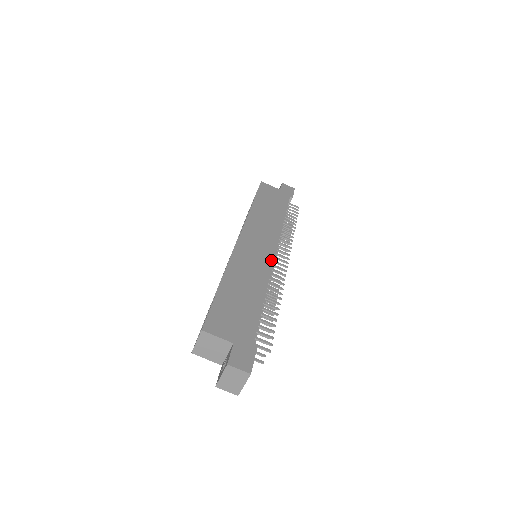
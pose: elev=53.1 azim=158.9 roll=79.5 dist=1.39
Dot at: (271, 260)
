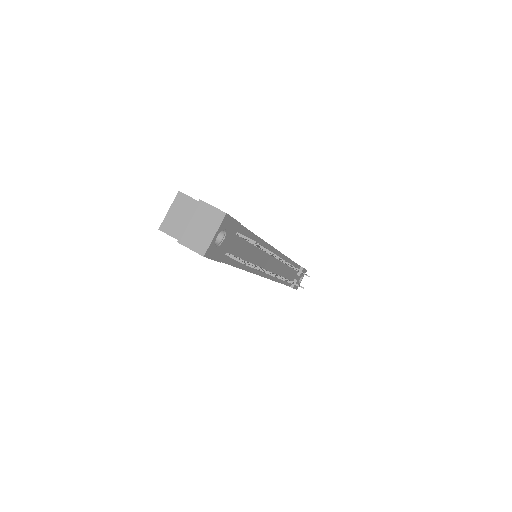
Dot at: occluded
